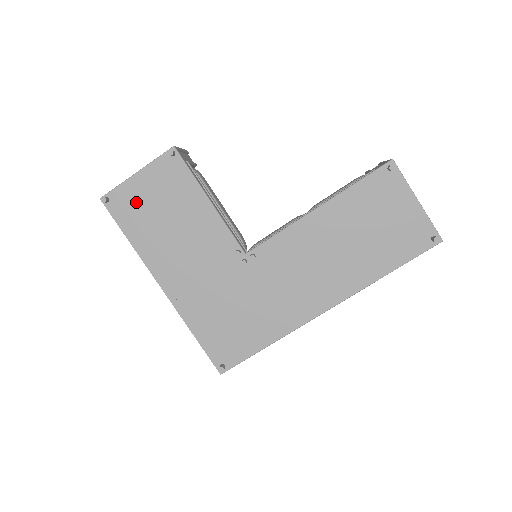
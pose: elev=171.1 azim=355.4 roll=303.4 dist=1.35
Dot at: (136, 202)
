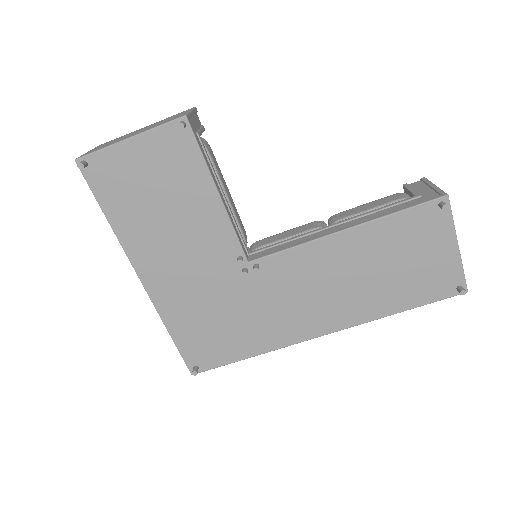
Dot at: (123, 175)
